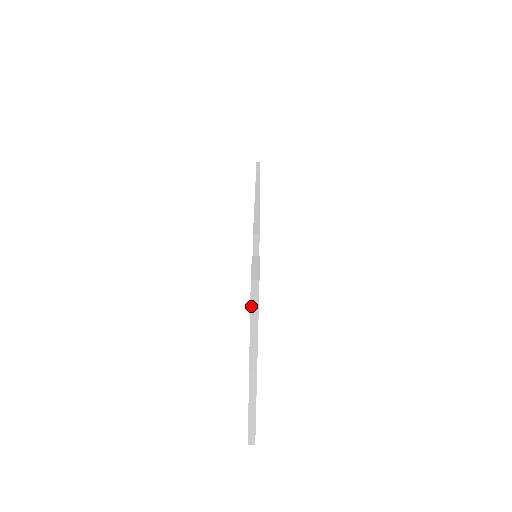
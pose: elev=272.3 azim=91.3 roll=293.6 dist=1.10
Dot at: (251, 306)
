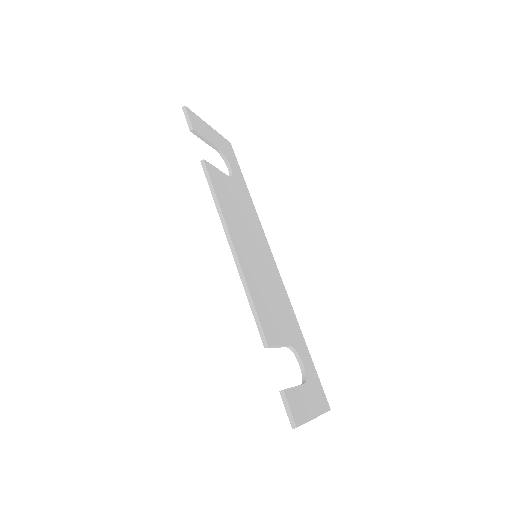
Dot at: occluded
